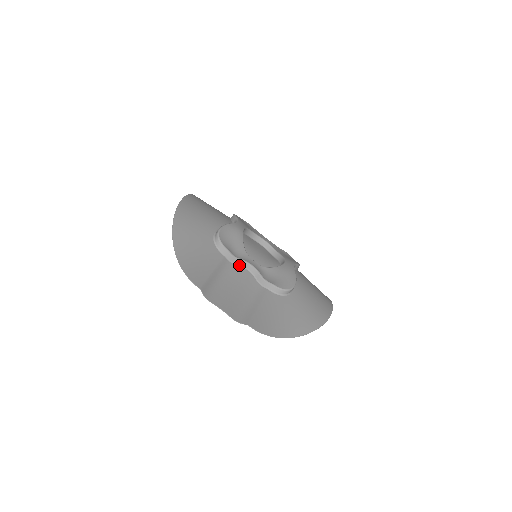
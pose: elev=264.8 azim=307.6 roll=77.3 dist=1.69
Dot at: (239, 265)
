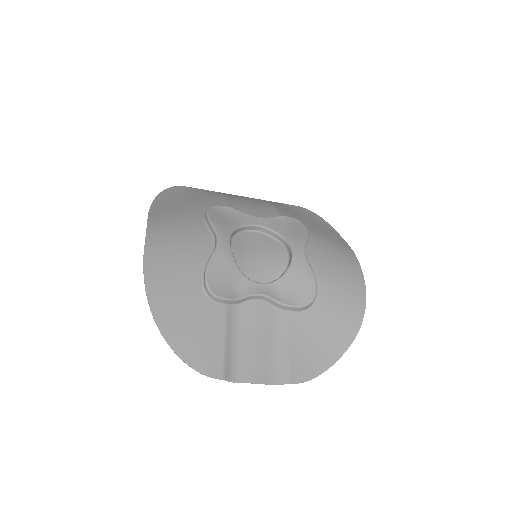
Dot at: (246, 301)
